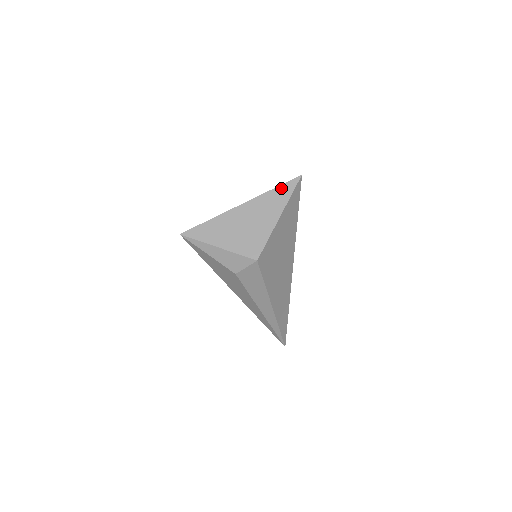
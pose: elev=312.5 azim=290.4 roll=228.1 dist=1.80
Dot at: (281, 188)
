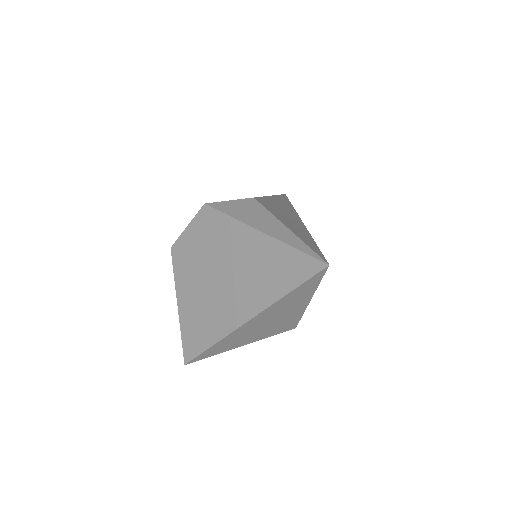
Dot at: (300, 289)
